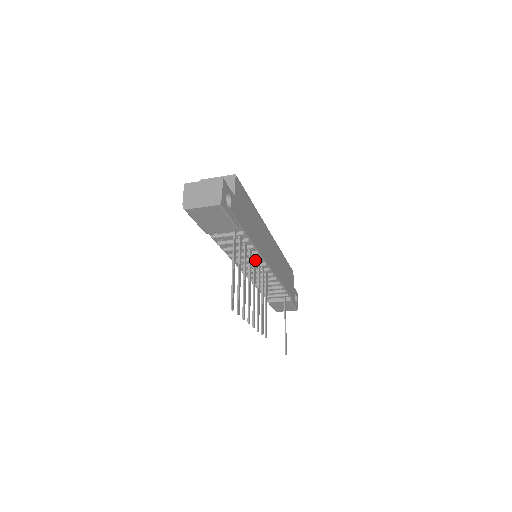
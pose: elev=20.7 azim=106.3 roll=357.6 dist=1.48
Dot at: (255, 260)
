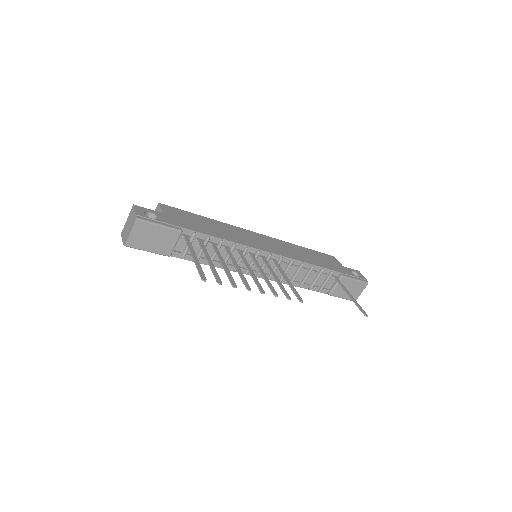
Dot at: (241, 252)
